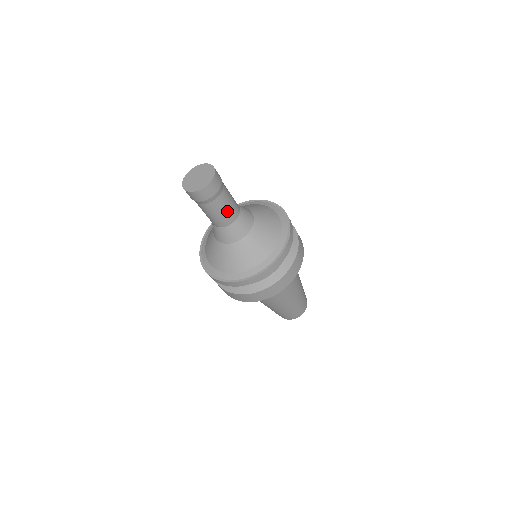
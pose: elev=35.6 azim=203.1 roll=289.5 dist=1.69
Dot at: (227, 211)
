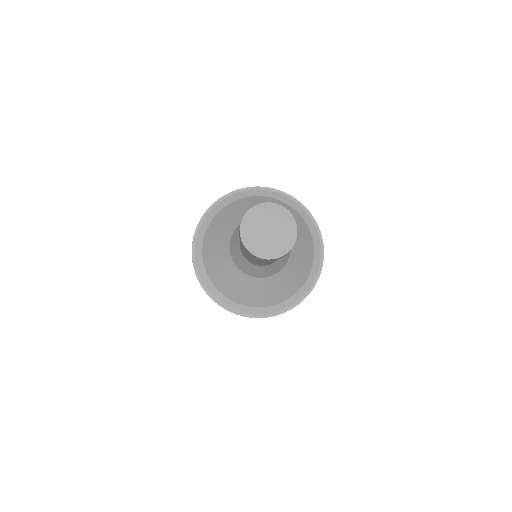
Dot at: occluded
